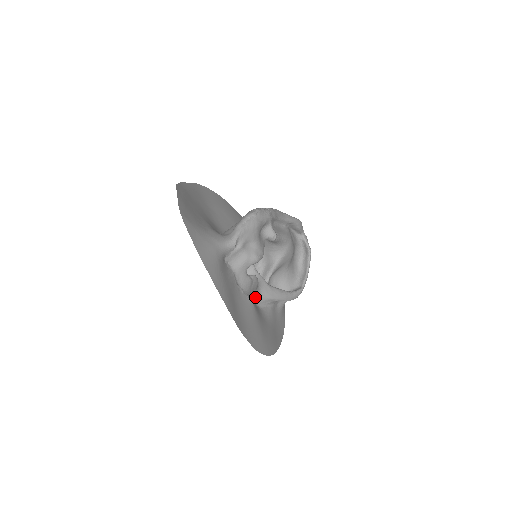
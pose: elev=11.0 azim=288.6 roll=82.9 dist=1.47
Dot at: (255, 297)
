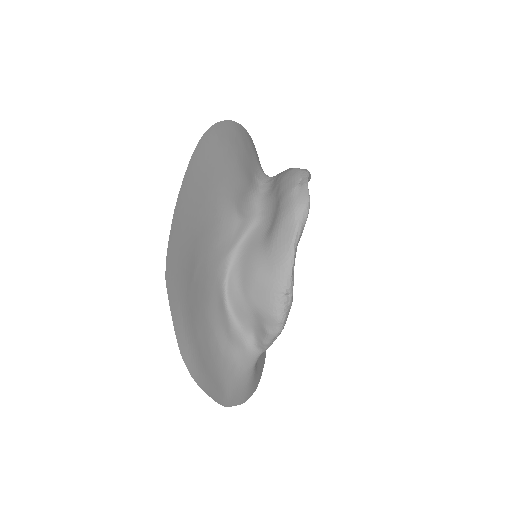
Dot at: occluded
